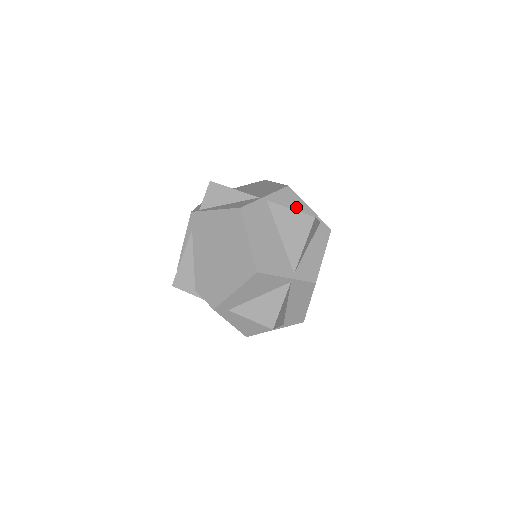
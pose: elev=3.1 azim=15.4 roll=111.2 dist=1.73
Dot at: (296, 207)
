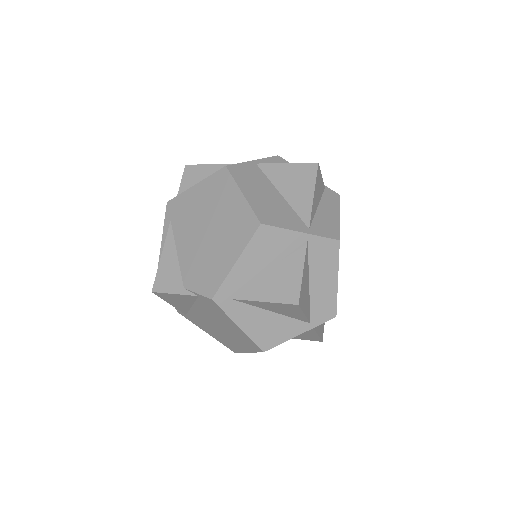
Dot at: occluded
